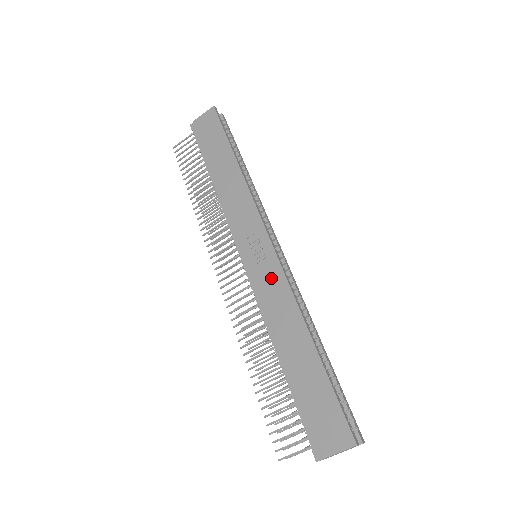
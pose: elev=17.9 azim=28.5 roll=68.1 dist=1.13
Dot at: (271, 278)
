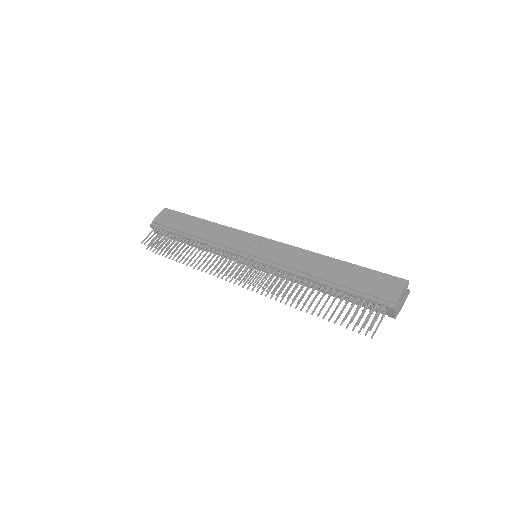
Dot at: (279, 251)
